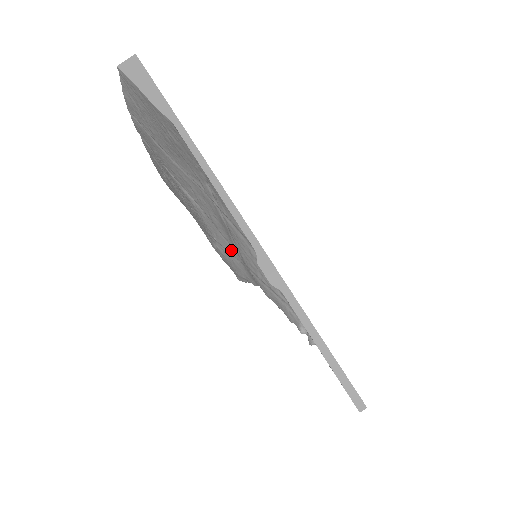
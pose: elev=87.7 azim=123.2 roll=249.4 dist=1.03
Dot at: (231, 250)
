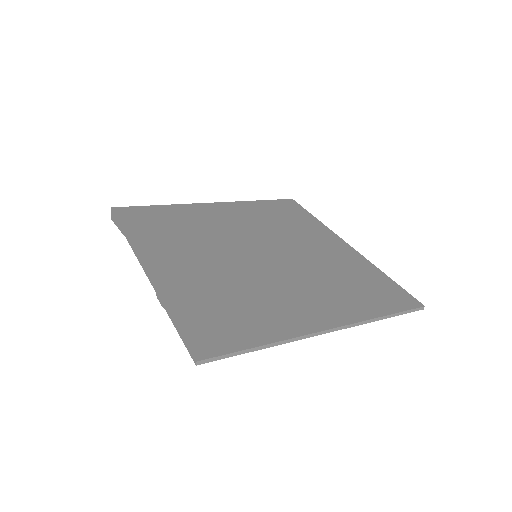
Dot at: occluded
